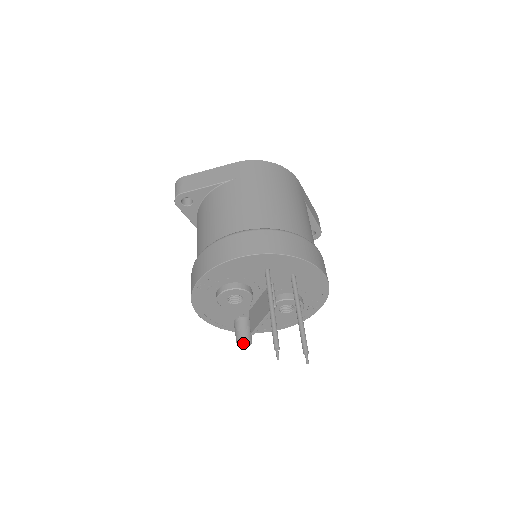
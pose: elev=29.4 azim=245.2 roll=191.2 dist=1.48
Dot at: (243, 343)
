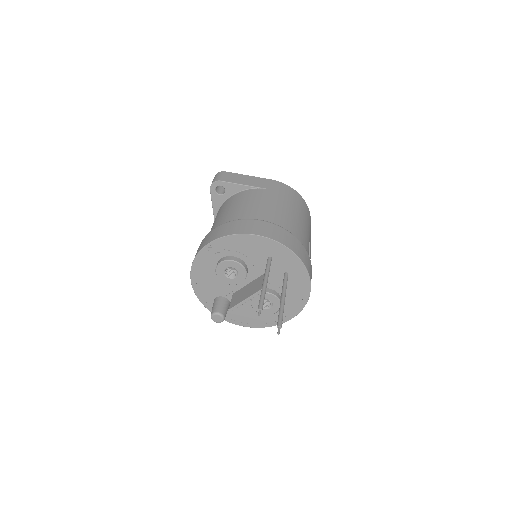
Dot at: (217, 317)
